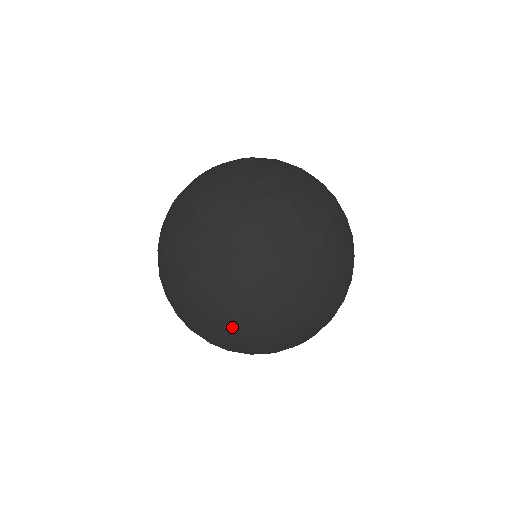
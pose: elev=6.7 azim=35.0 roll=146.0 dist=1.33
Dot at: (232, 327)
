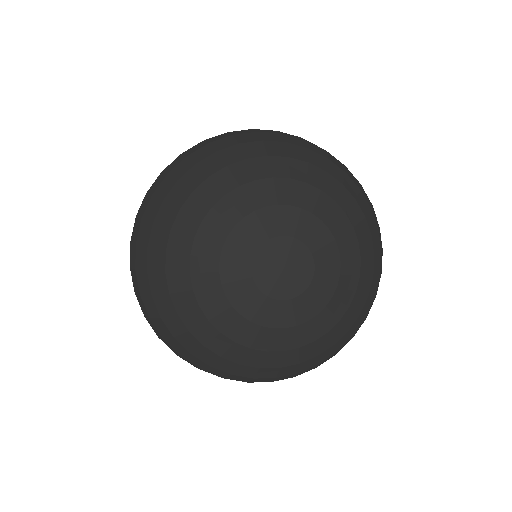
Dot at: (167, 284)
